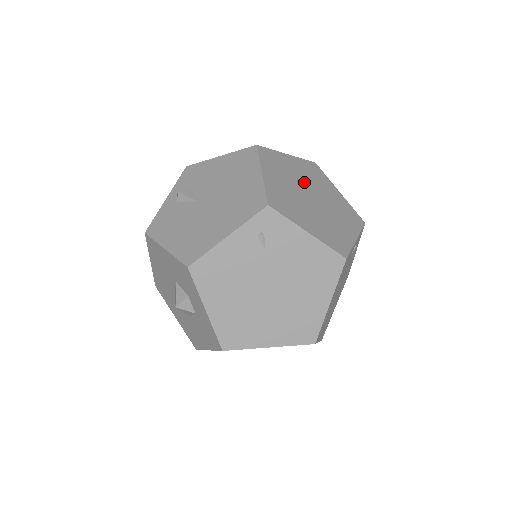
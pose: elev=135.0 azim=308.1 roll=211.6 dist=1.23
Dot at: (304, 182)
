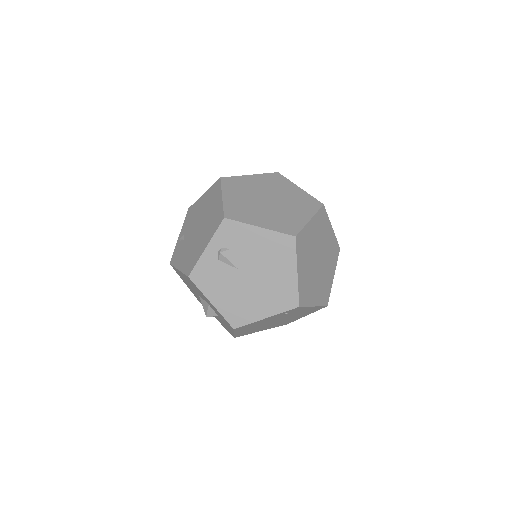
Dot at: (316, 247)
